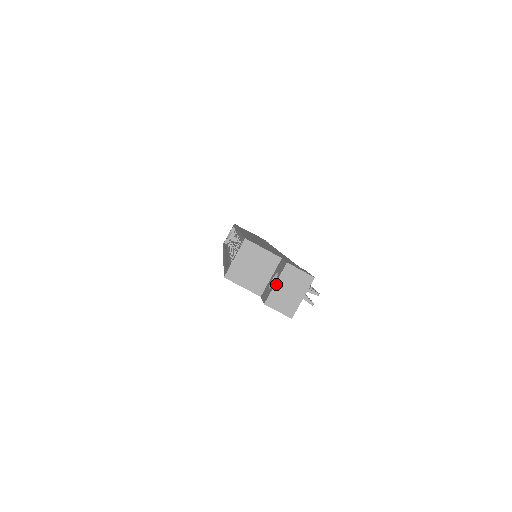
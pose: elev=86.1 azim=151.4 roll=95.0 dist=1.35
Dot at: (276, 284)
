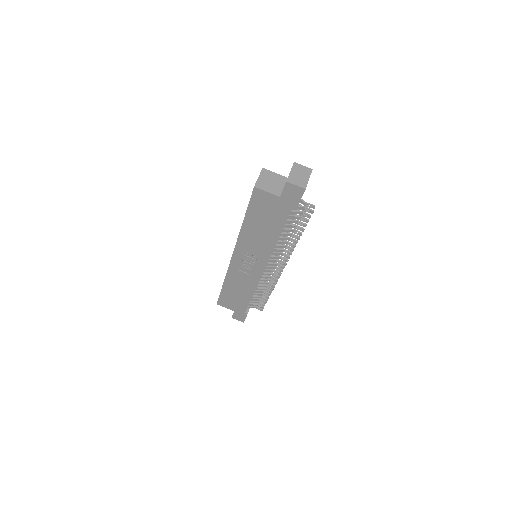
Dot at: (291, 172)
